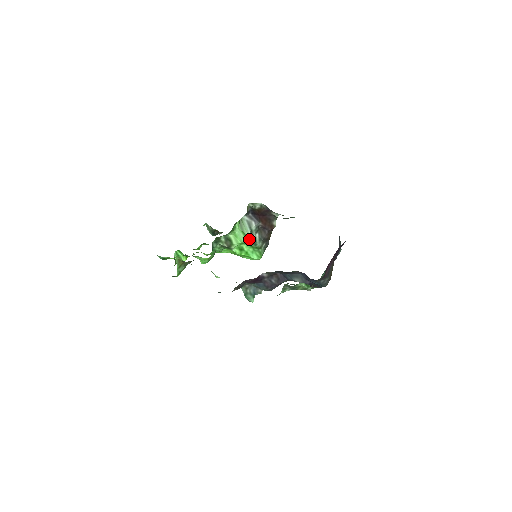
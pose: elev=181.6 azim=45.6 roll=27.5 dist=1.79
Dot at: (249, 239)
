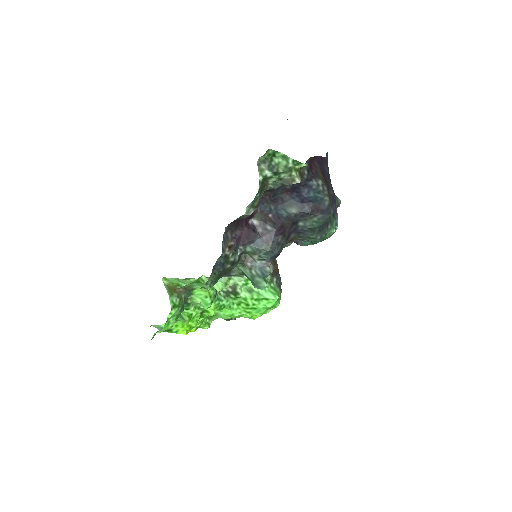
Dot at: occluded
